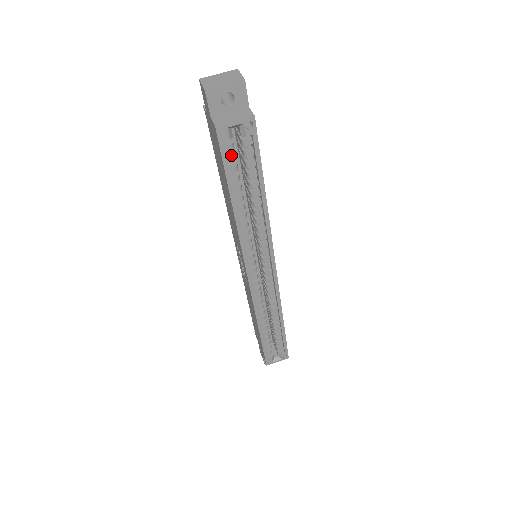
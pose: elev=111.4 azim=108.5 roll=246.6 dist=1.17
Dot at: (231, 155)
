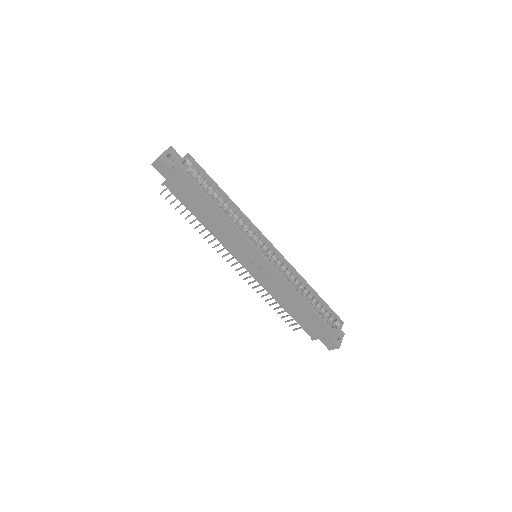
Dot at: (194, 179)
